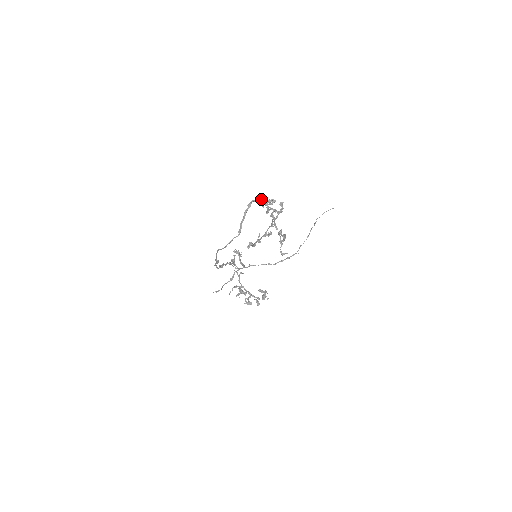
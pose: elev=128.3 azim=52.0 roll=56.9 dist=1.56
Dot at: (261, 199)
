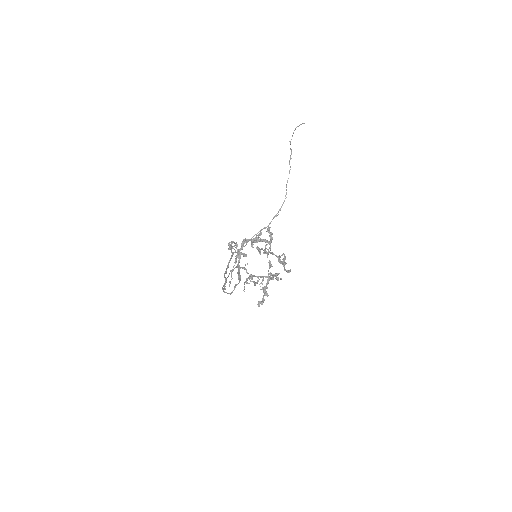
Dot at: (246, 239)
